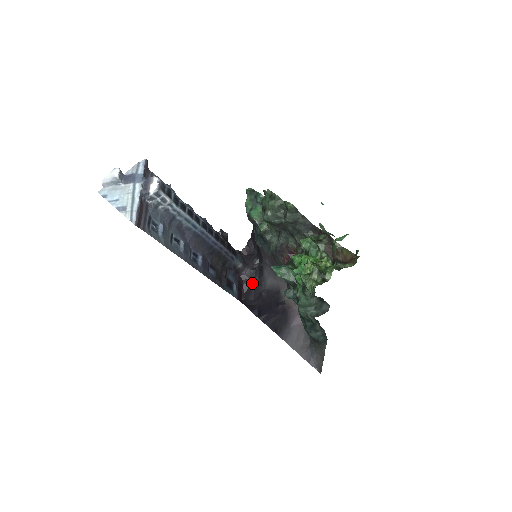
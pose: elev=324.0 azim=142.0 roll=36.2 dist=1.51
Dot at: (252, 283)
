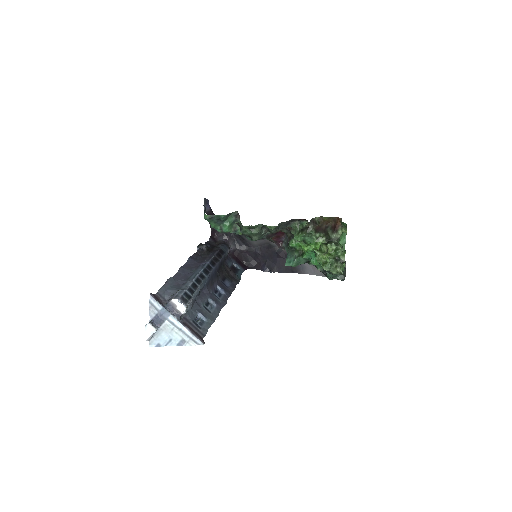
Dot at: (242, 250)
